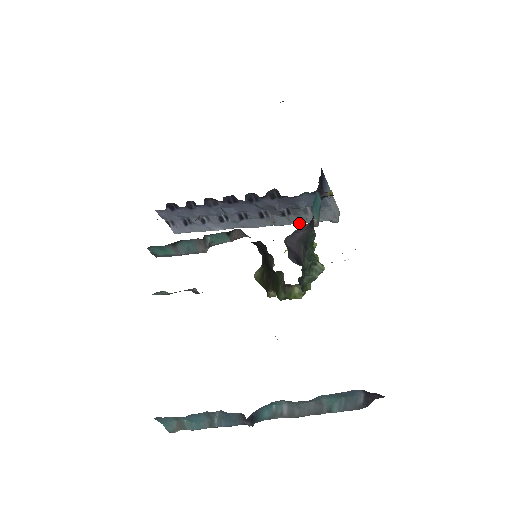
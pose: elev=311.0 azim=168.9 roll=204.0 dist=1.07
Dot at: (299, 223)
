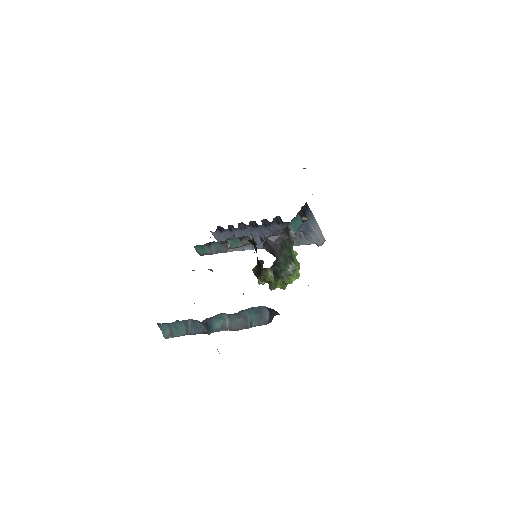
Dot at: (297, 245)
